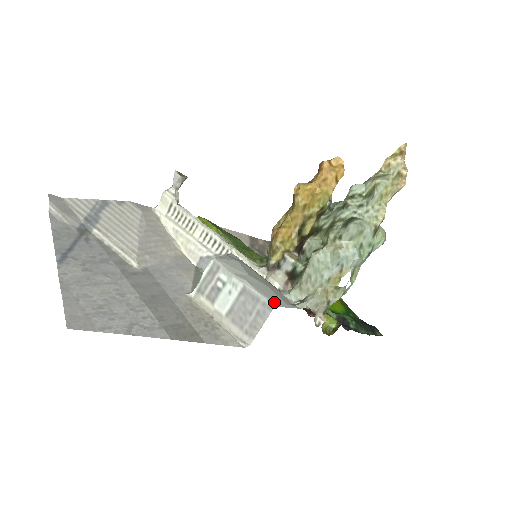
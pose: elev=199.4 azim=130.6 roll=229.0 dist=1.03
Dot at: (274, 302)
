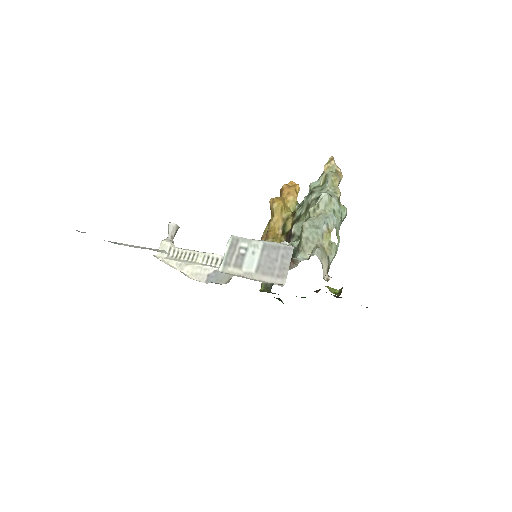
Dot at: (292, 246)
